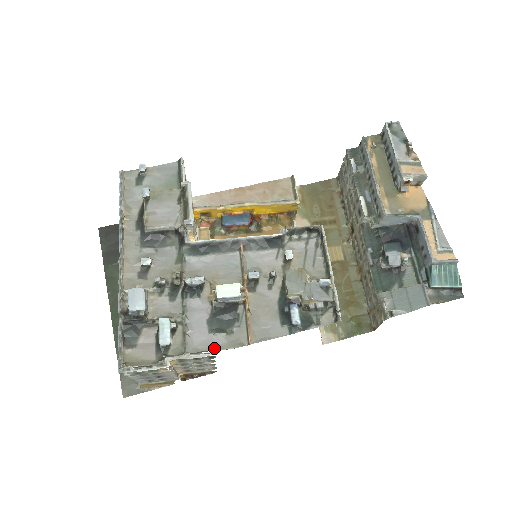
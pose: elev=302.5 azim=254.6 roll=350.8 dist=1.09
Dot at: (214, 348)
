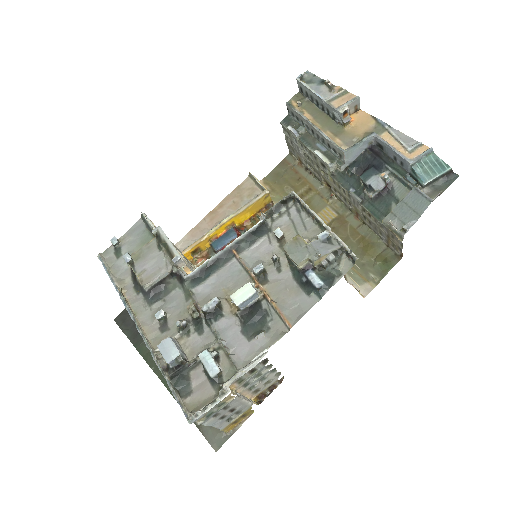
Dot at: (261, 351)
